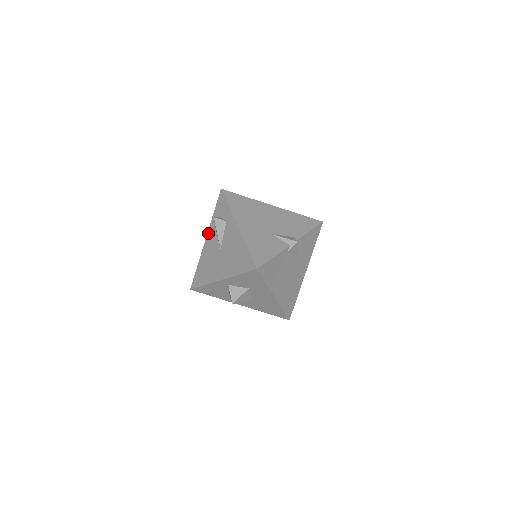
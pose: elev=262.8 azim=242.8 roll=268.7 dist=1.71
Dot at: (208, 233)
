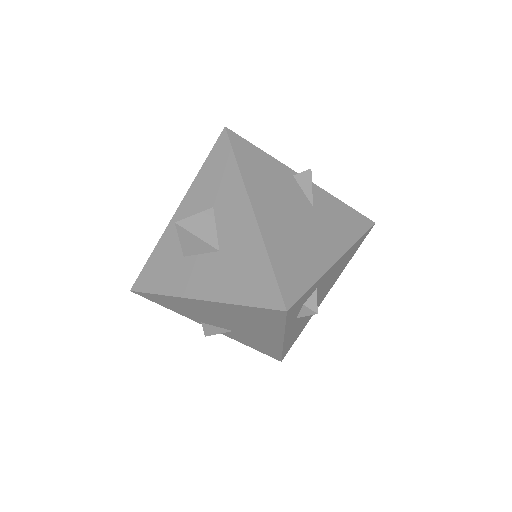
Dot at: occluded
